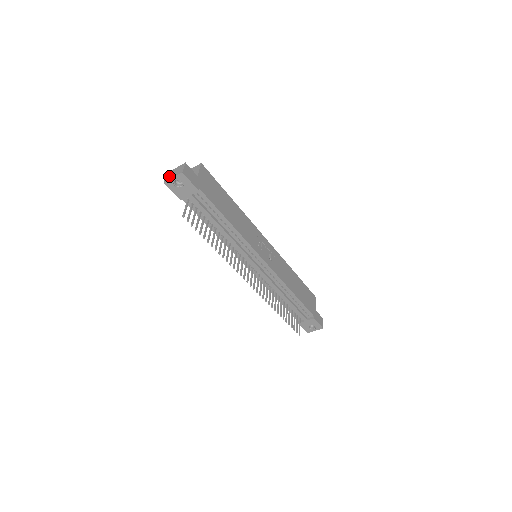
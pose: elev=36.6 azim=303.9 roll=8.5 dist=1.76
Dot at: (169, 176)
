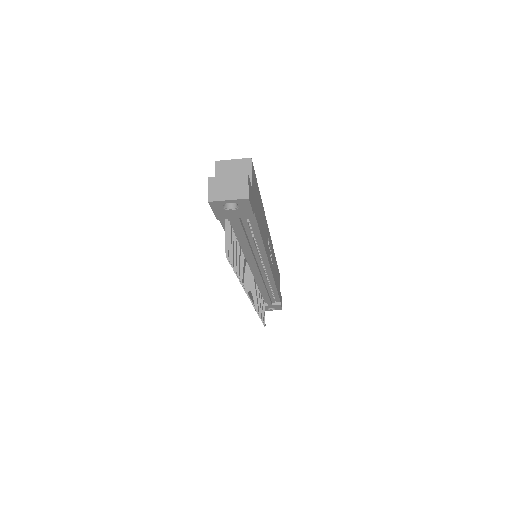
Dot at: (218, 191)
